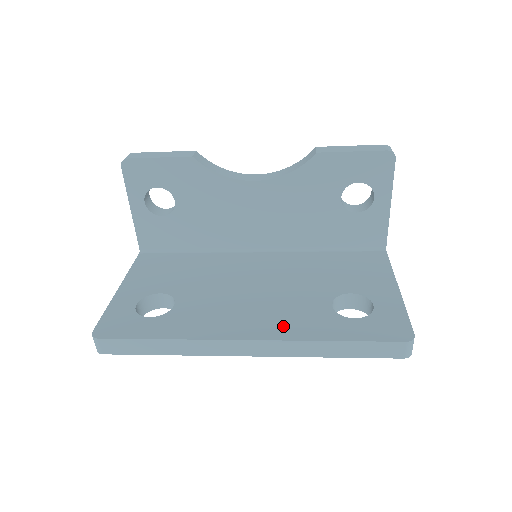
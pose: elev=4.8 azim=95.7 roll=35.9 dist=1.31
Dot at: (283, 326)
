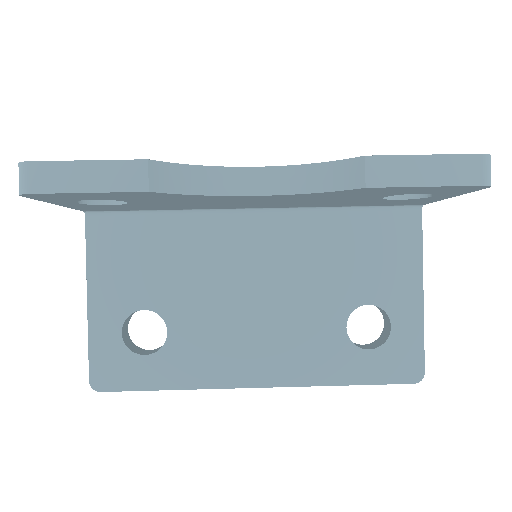
Dot at: (294, 365)
